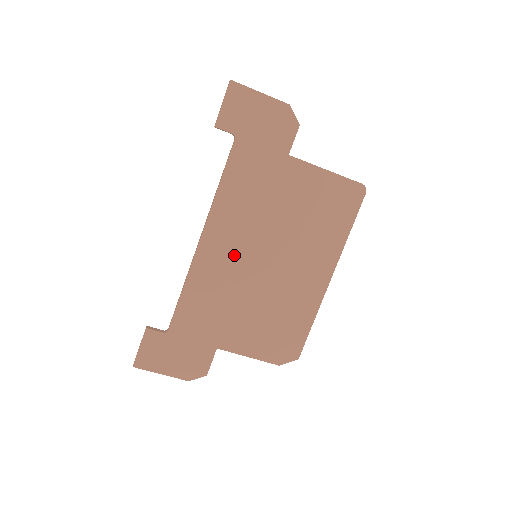
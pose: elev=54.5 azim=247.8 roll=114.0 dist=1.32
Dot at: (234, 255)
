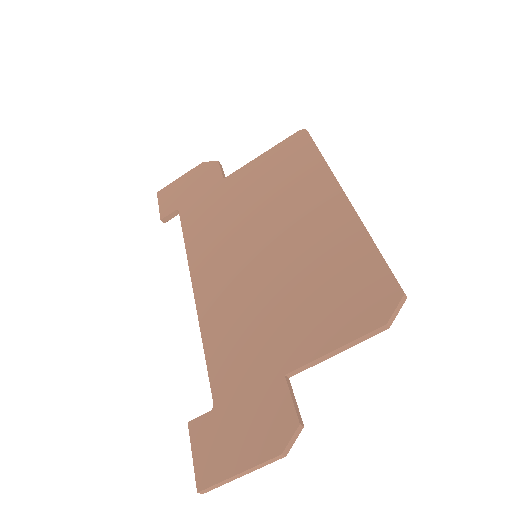
Dot at: (232, 273)
